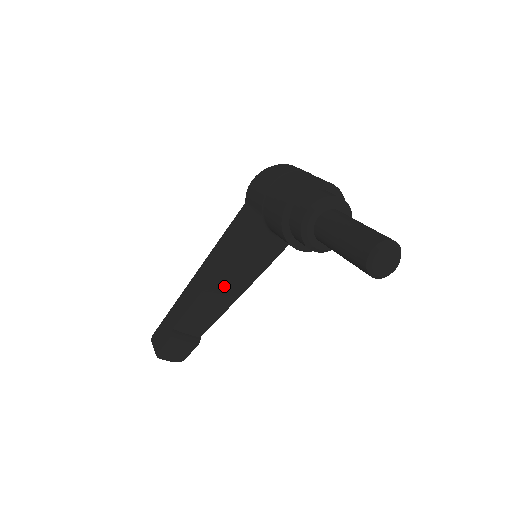
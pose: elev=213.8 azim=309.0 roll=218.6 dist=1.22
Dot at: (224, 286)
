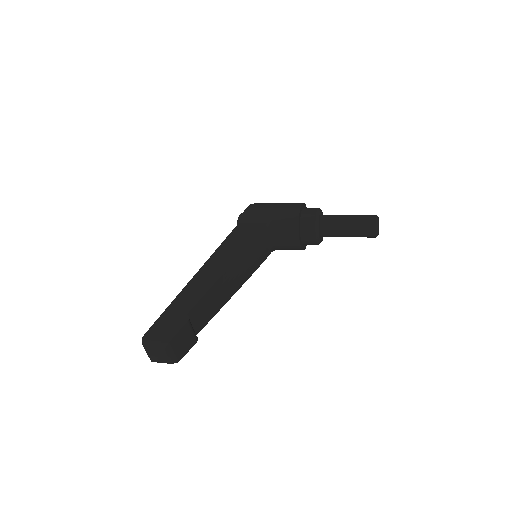
Dot at: (232, 278)
